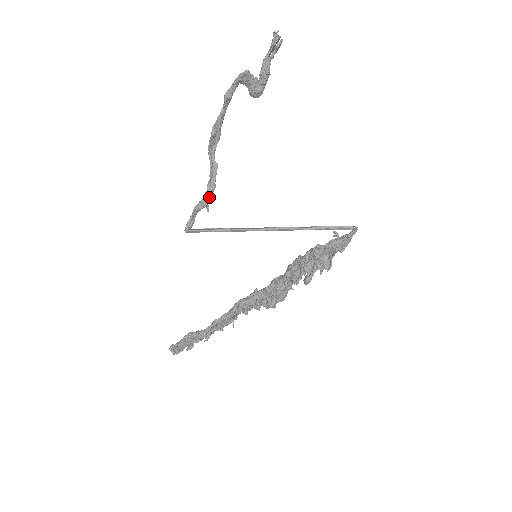
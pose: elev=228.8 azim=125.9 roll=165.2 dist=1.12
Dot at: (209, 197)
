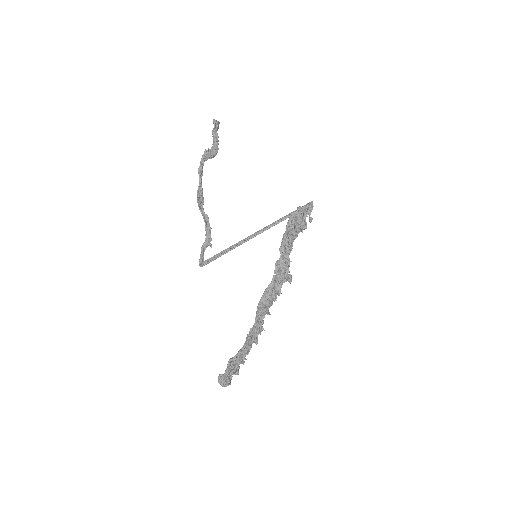
Dot at: (209, 236)
